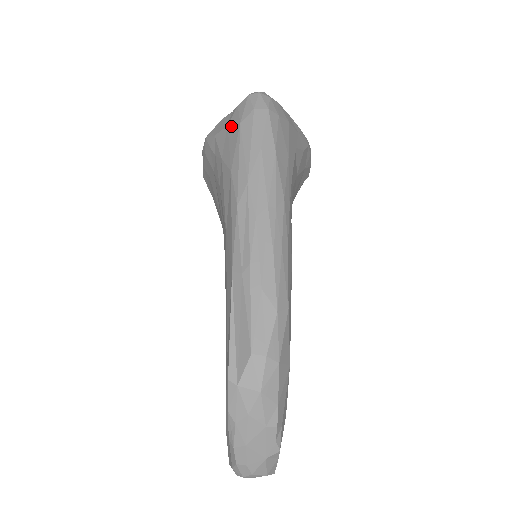
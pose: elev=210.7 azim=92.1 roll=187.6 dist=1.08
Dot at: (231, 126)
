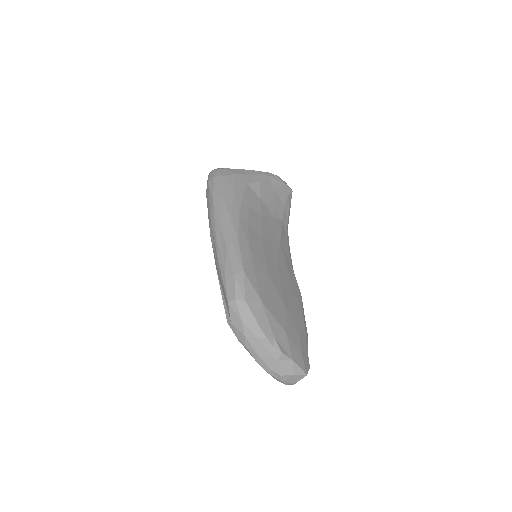
Dot at: occluded
